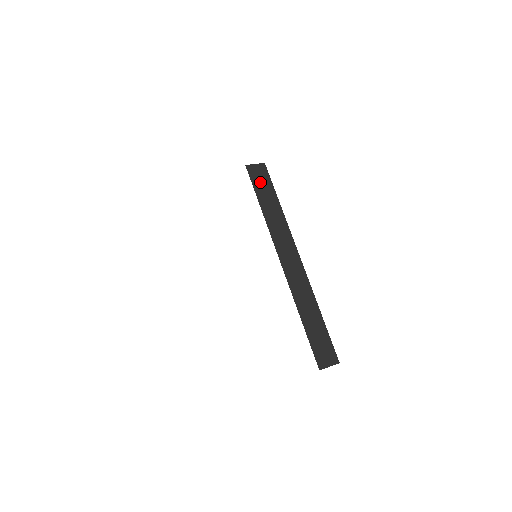
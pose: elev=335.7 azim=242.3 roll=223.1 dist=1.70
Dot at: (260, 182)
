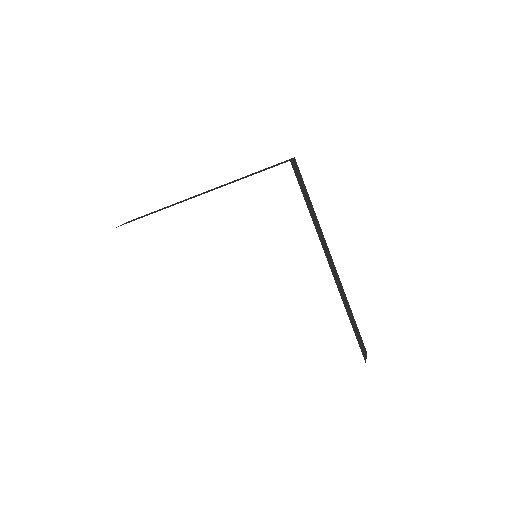
Dot at: (300, 181)
